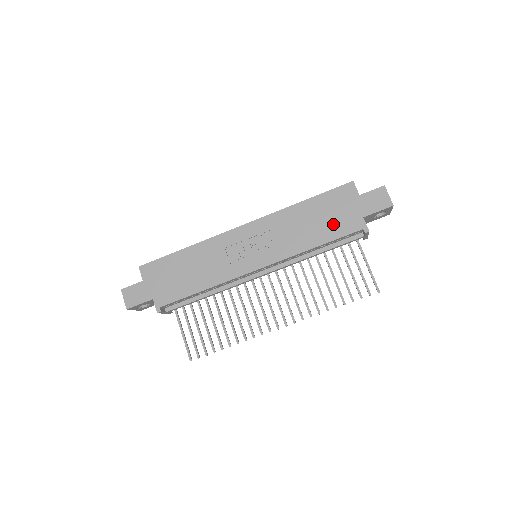
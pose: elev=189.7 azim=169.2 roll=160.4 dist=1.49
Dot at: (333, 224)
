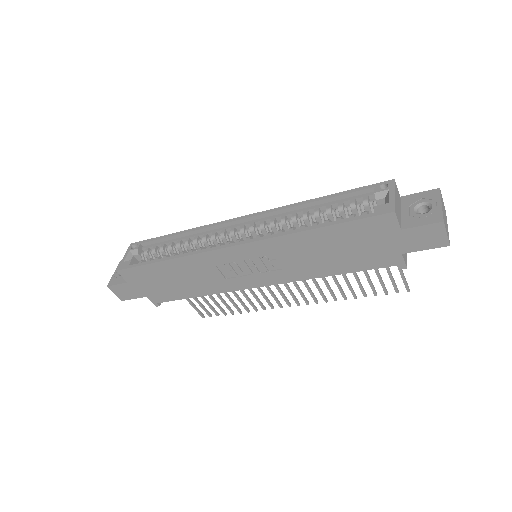
Dot at: (357, 257)
